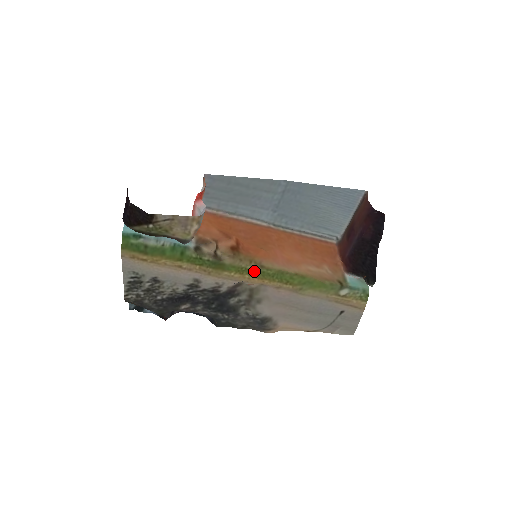
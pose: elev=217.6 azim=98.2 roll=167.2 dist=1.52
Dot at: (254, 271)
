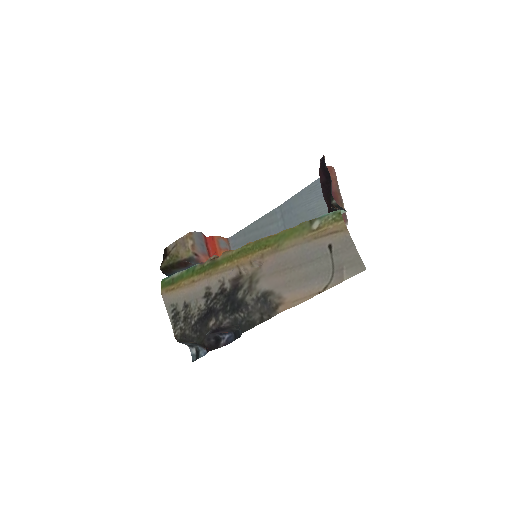
Dot at: (238, 253)
